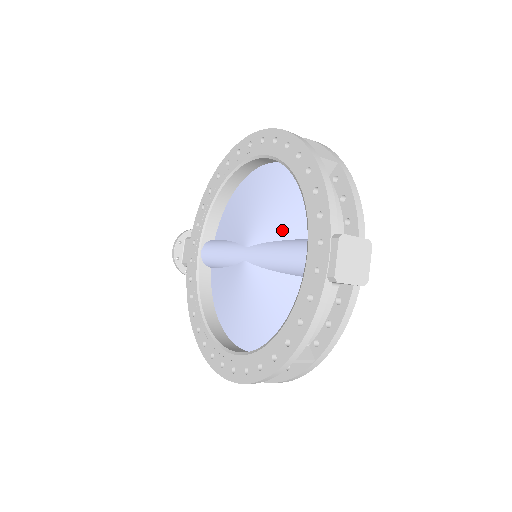
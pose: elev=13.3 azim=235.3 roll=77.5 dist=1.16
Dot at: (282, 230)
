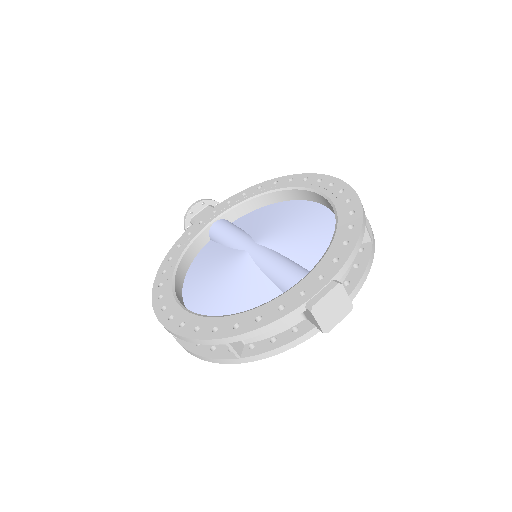
Dot at: (295, 252)
